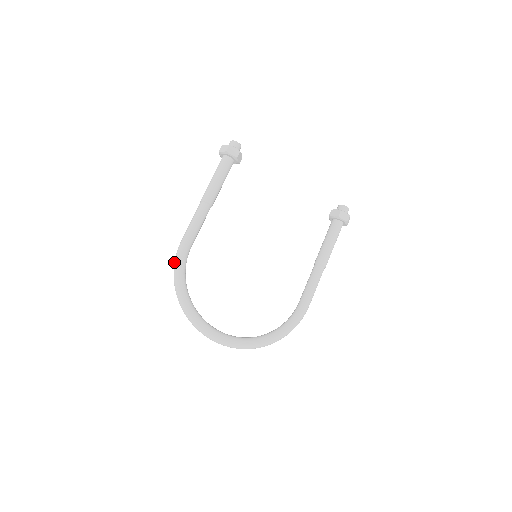
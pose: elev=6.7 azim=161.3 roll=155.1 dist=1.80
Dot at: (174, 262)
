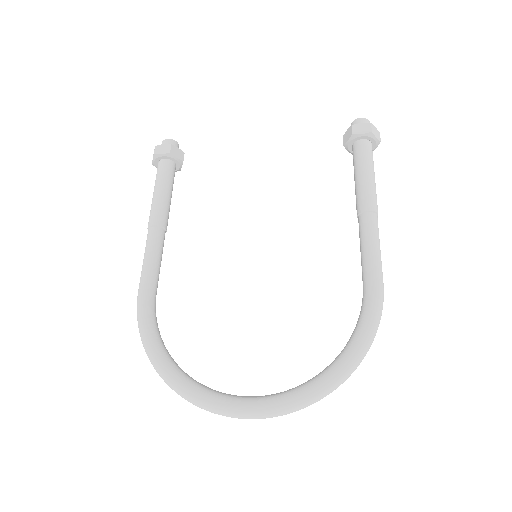
Dot at: (138, 326)
